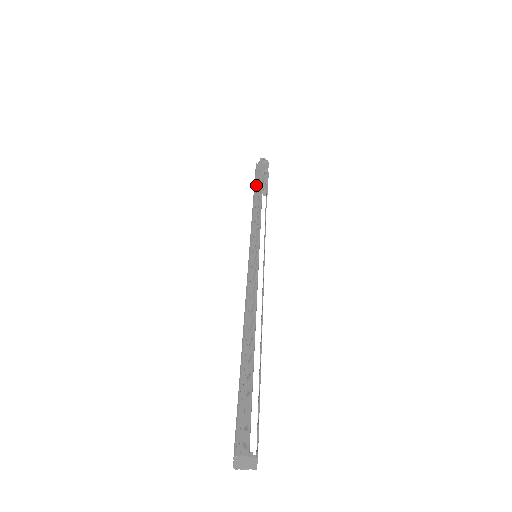
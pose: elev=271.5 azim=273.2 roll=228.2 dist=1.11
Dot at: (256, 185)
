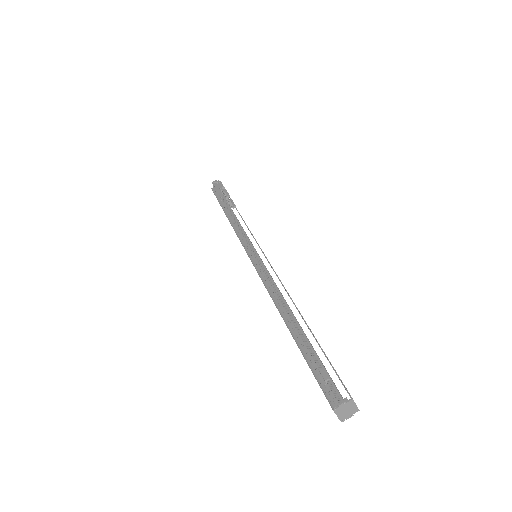
Dot at: (221, 204)
